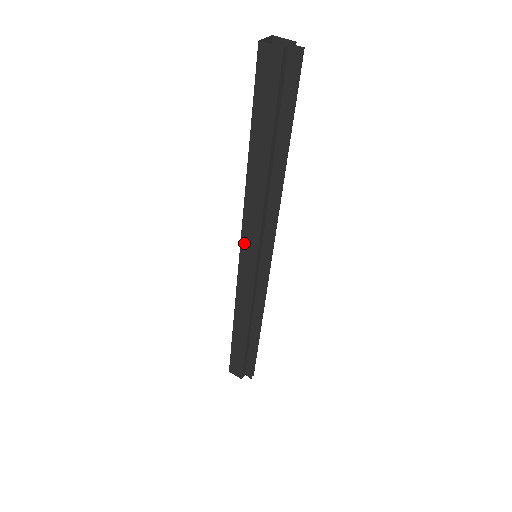
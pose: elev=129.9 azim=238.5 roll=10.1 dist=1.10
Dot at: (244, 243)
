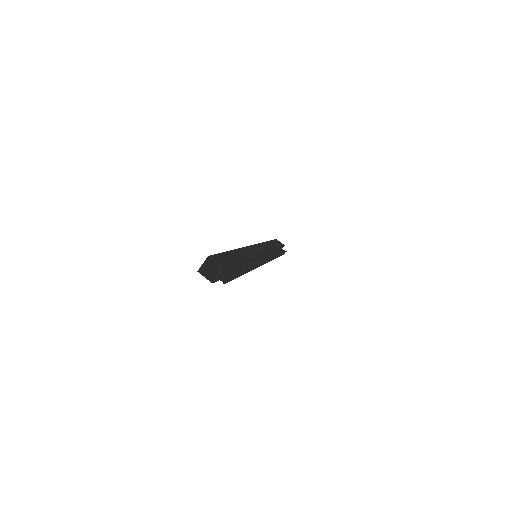
Dot at: occluded
